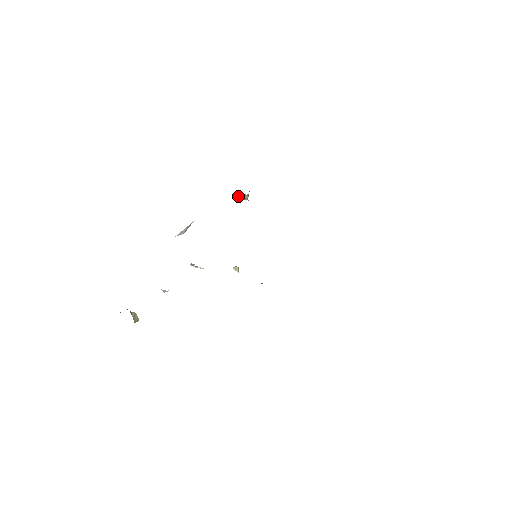
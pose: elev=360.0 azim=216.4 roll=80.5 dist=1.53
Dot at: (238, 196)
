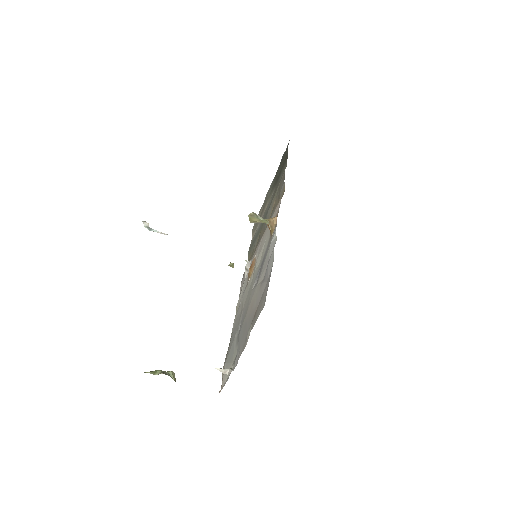
Dot at: (256, 221)
